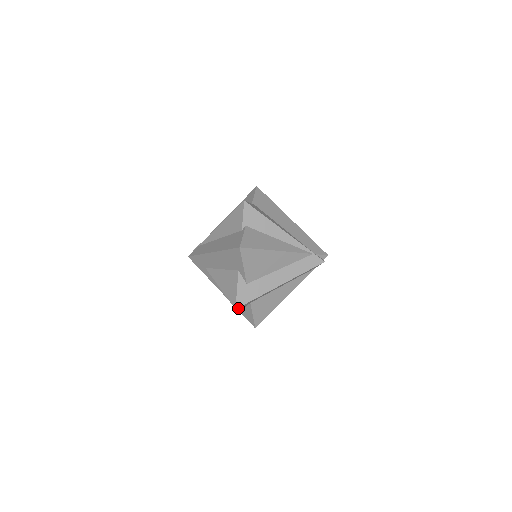
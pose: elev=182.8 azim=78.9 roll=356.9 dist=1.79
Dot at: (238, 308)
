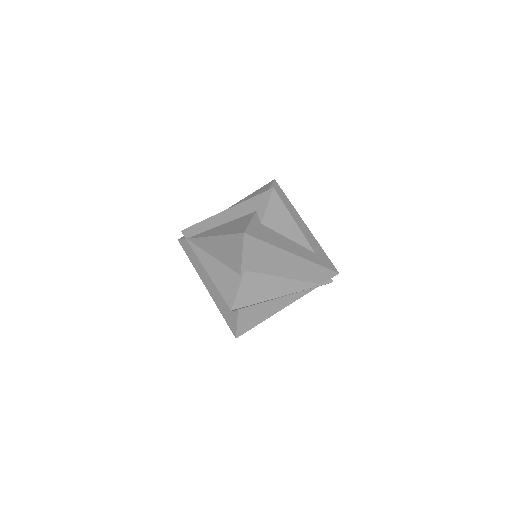
Dot at: occluded
